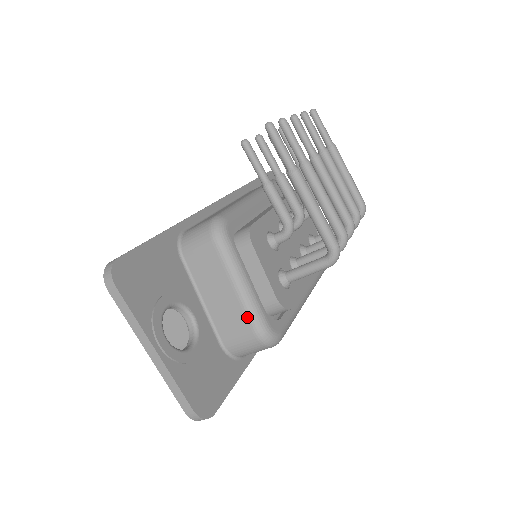
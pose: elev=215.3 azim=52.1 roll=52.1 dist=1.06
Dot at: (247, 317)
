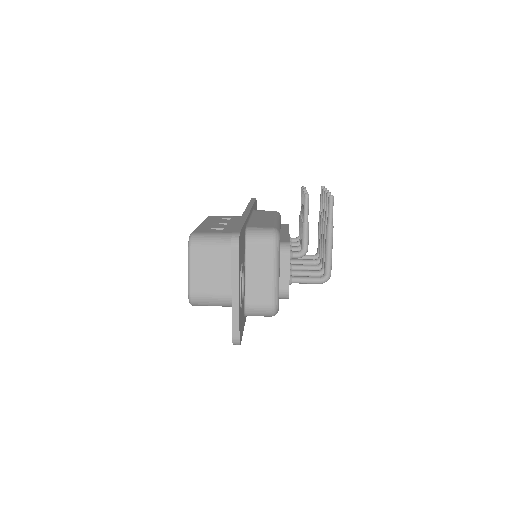
Dot at: (272, 294)
